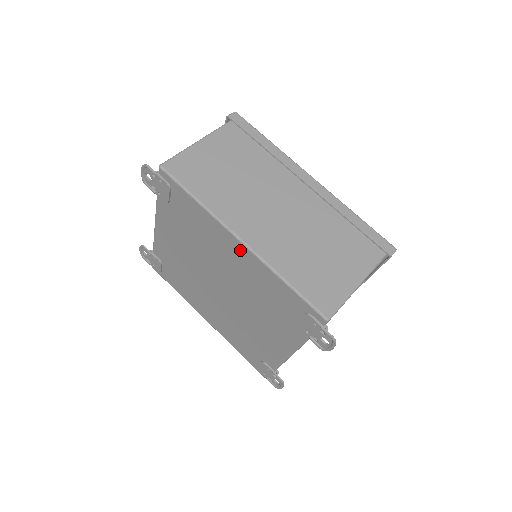
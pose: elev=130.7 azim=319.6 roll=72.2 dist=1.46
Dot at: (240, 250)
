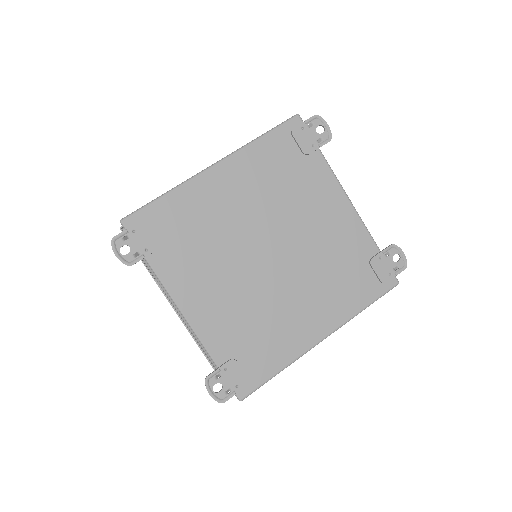
Dot at: (224, 173)
